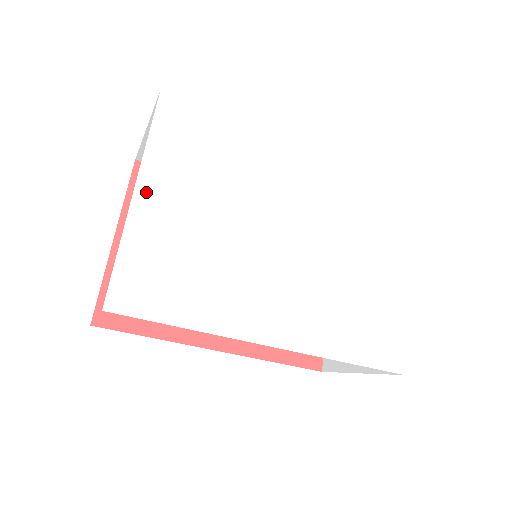
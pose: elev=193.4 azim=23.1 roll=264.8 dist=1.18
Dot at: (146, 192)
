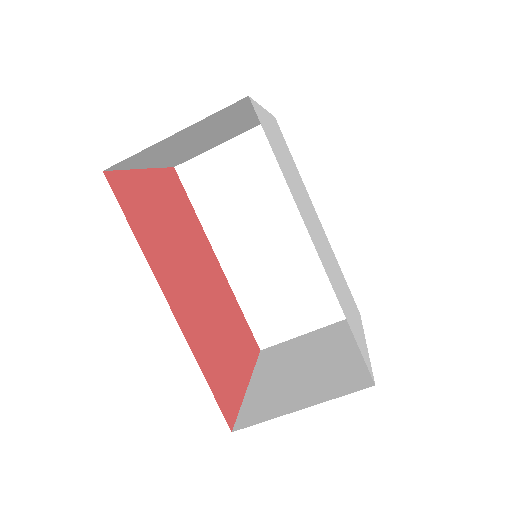
Dot at: (268, 117)
